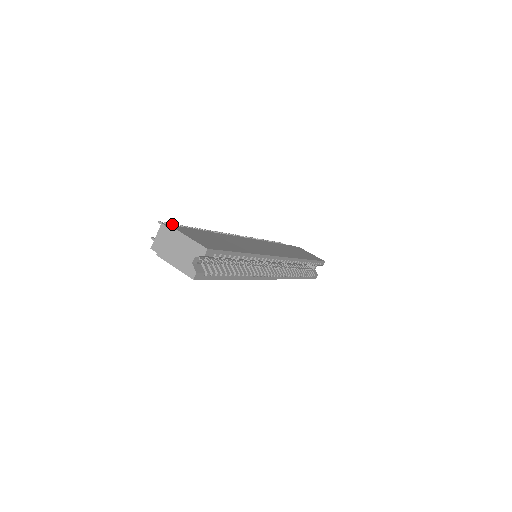
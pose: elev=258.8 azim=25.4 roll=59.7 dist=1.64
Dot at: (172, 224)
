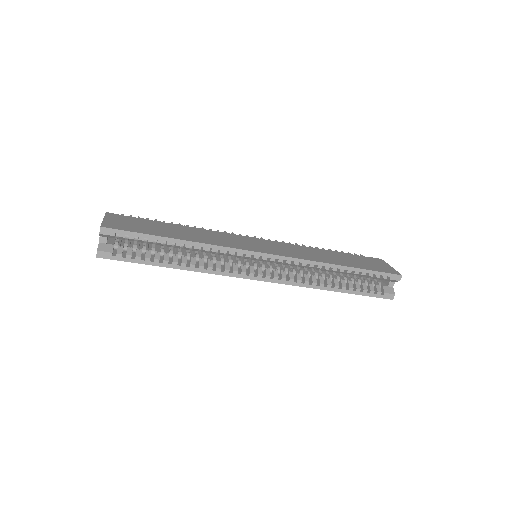
Dot at: (138, 217)
